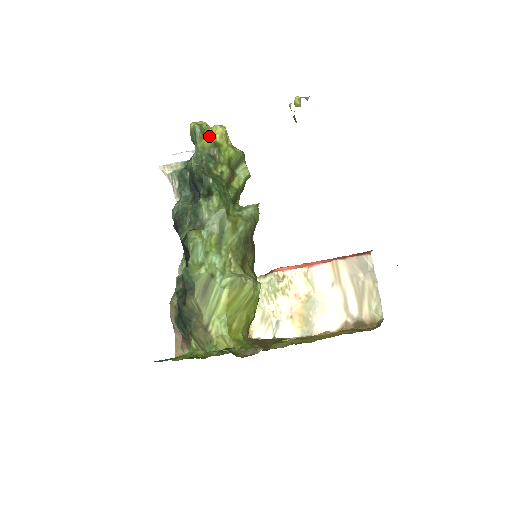
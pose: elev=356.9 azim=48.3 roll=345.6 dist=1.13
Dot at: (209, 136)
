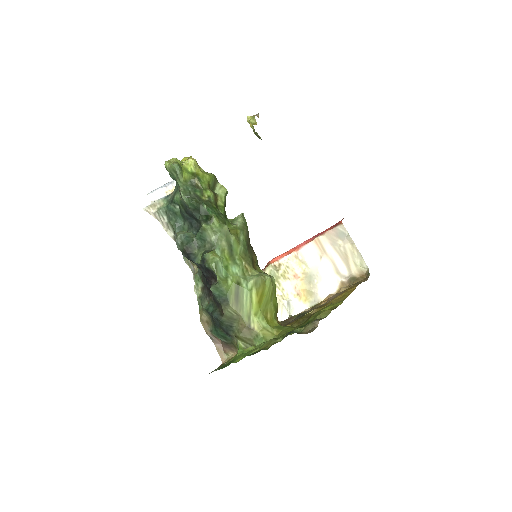
Dot at: (185, 169)
